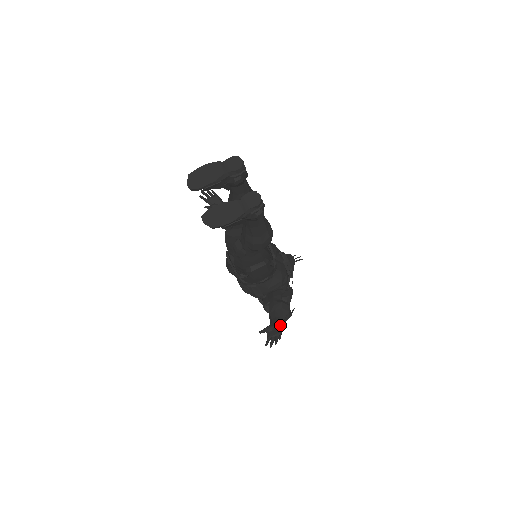
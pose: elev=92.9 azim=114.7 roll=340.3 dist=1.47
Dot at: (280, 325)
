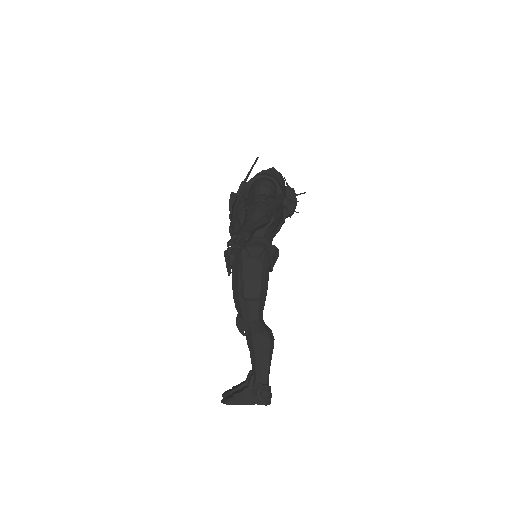
Dot at: occluded
